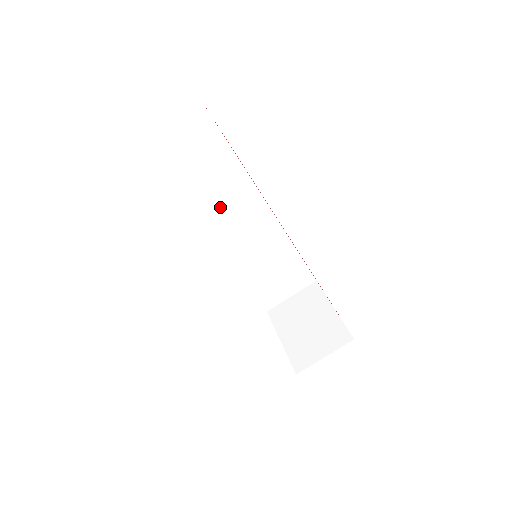
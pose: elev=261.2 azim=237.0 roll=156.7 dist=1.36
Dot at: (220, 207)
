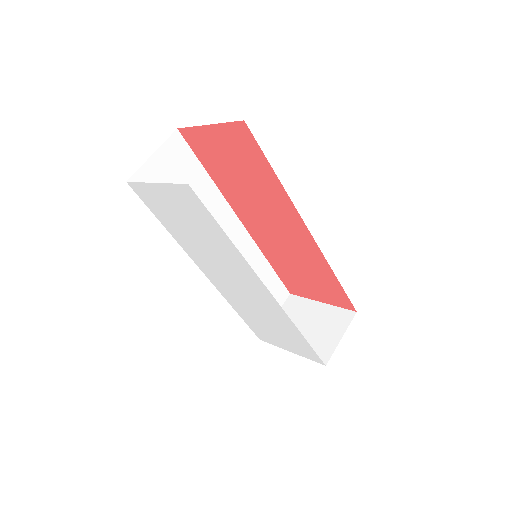
Dot at: occluded
